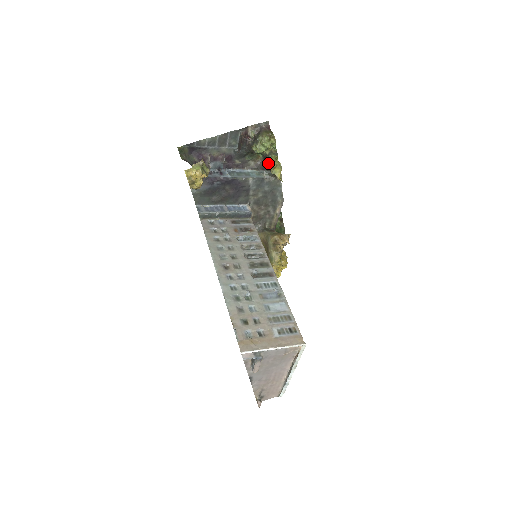
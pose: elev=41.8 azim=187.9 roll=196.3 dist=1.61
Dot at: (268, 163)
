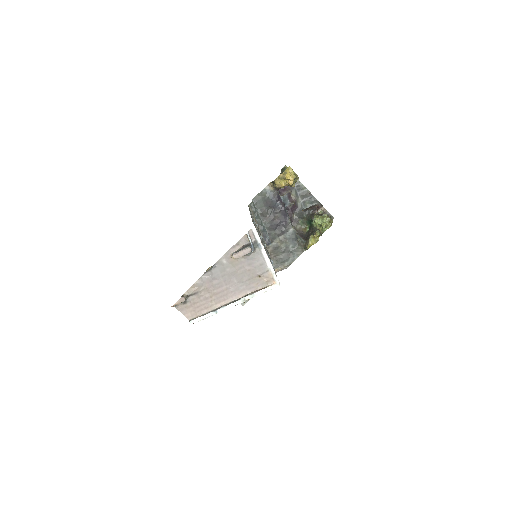
Dot at: (309, 235)
